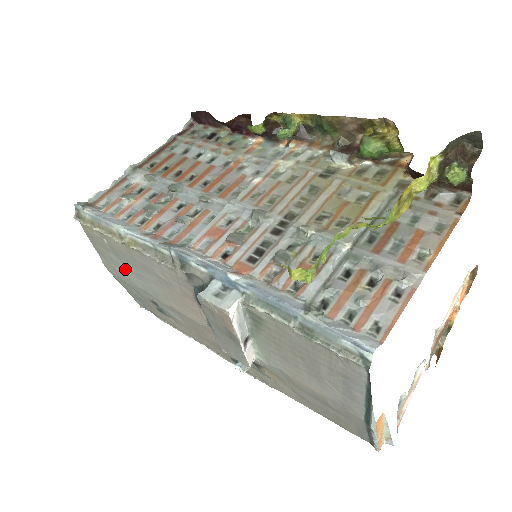
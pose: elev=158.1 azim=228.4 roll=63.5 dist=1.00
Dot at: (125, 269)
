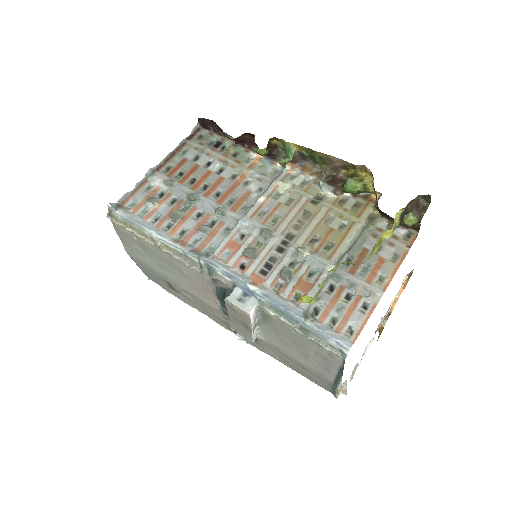
Dot at: (148, 258)
